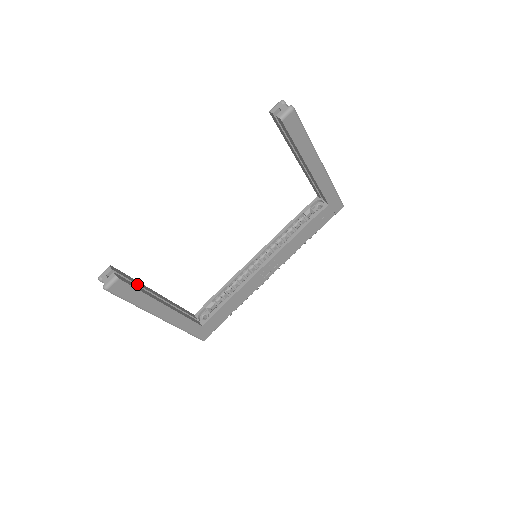
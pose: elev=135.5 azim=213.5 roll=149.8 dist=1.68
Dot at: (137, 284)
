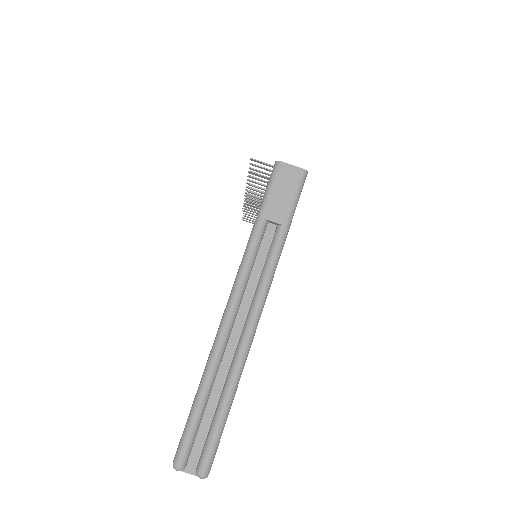
Dot at: occluded
